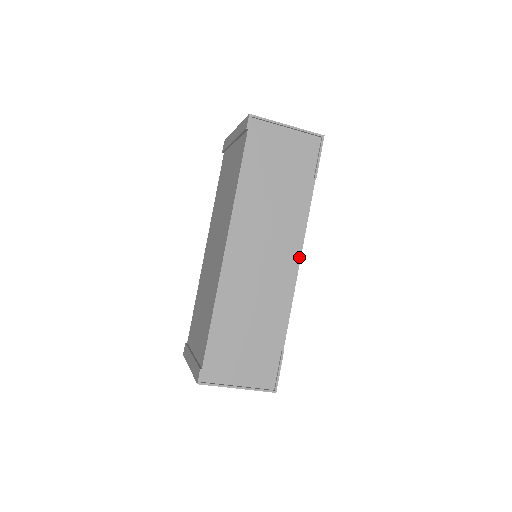
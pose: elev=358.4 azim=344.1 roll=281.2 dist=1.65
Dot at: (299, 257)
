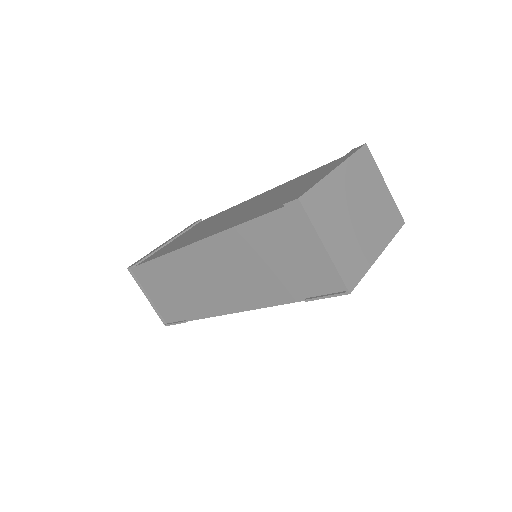
Dot at: (241, 310)
